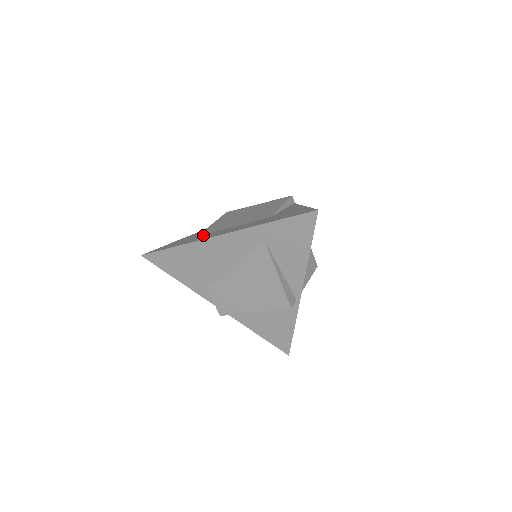
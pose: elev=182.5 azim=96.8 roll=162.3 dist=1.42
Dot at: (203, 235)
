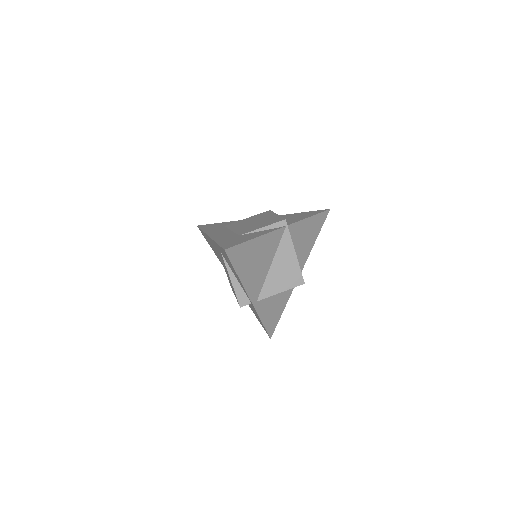
Dot at: (222, 228)
